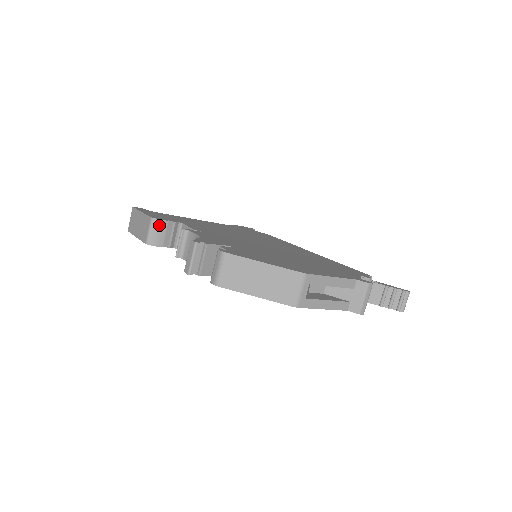
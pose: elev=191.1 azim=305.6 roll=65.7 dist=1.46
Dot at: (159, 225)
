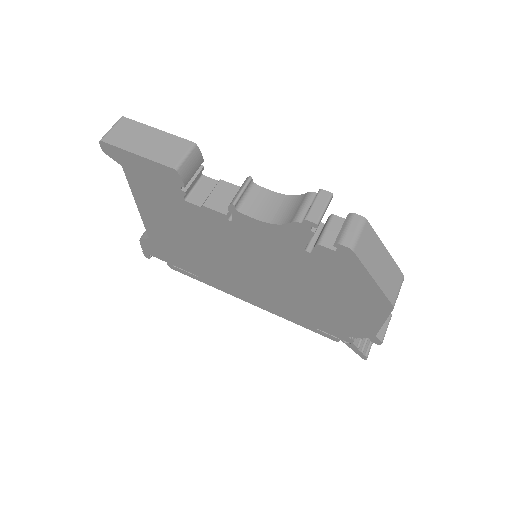
Dot at: (197, 158)
